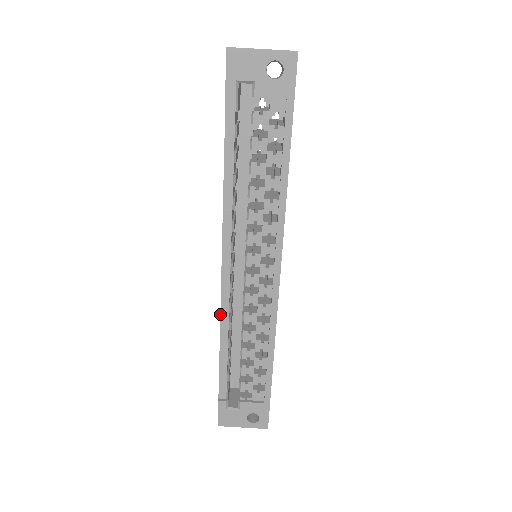
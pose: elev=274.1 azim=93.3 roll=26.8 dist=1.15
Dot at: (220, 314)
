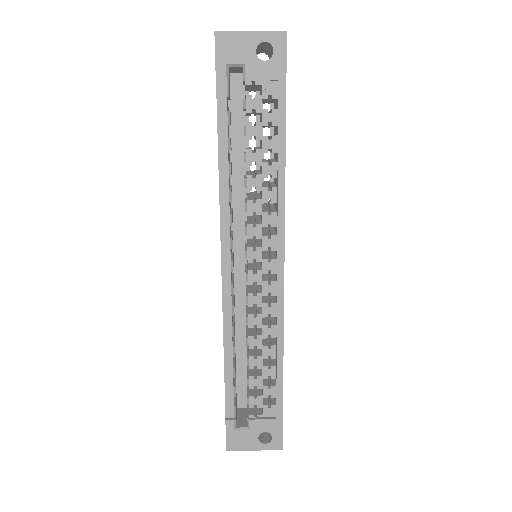
Dot at: occluded
